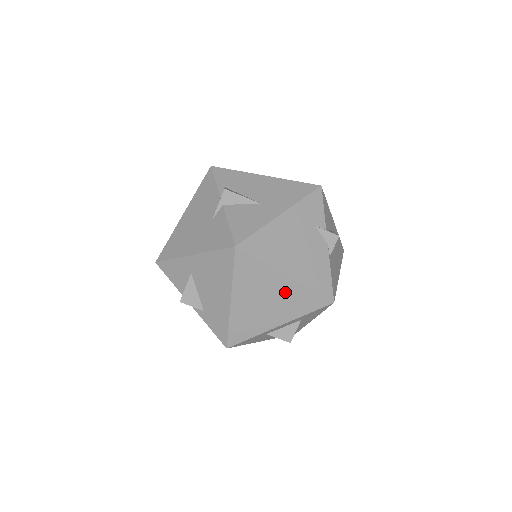
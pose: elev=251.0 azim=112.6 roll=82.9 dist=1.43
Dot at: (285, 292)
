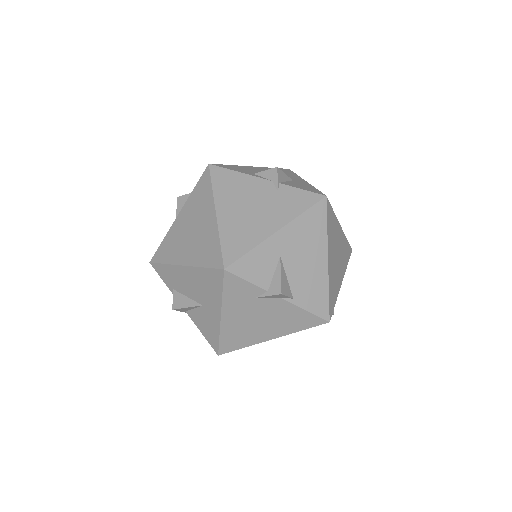
Dot at: occluded
